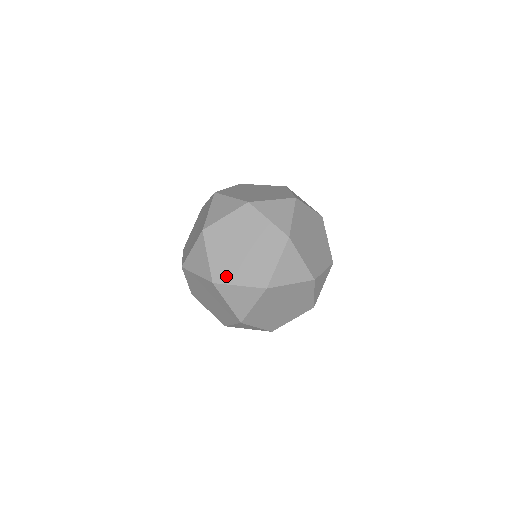
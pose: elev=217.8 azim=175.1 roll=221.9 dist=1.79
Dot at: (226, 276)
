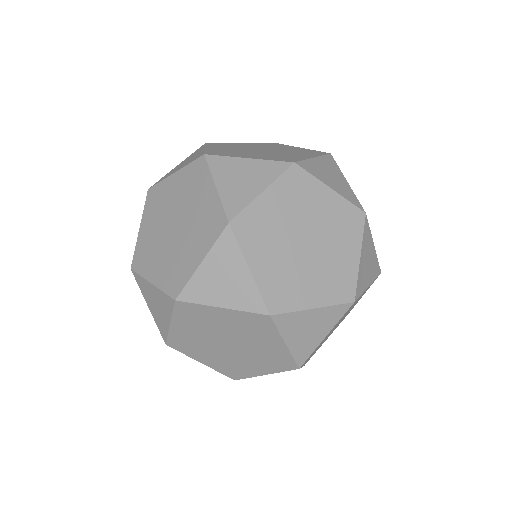
Dot at: (145, 263)
